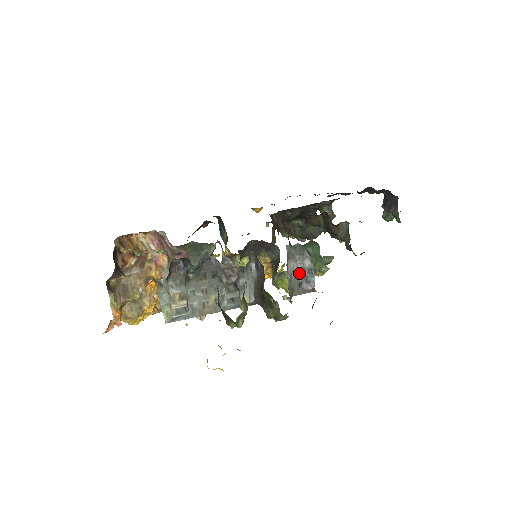
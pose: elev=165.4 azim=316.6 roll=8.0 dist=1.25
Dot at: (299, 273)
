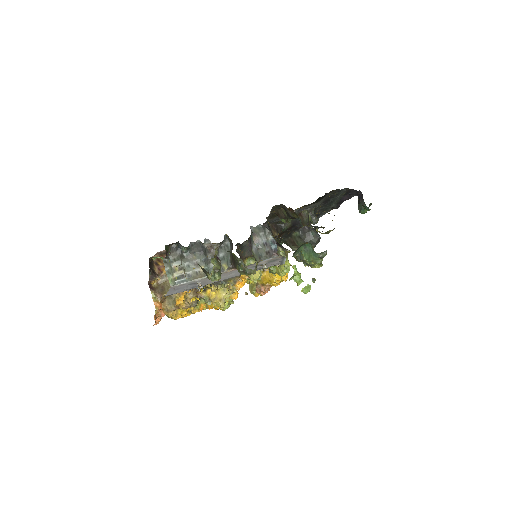
Dot at: (265, 245)
